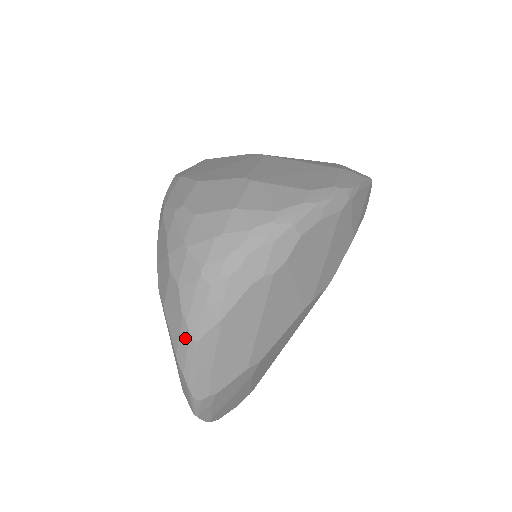
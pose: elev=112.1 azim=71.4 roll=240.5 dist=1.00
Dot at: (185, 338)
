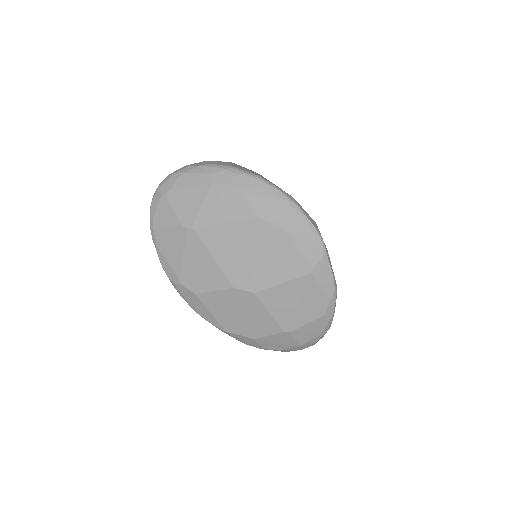
Dot at: occluded
